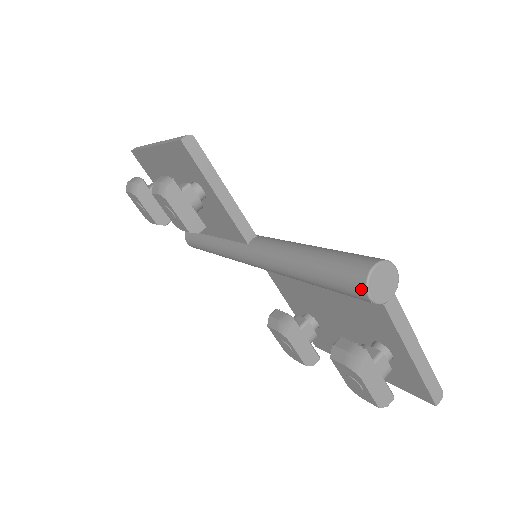
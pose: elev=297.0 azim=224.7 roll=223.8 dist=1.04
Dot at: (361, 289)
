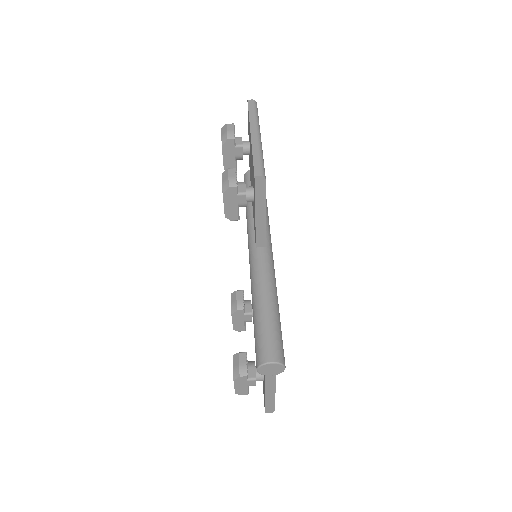
Dot at: (257, 363)
